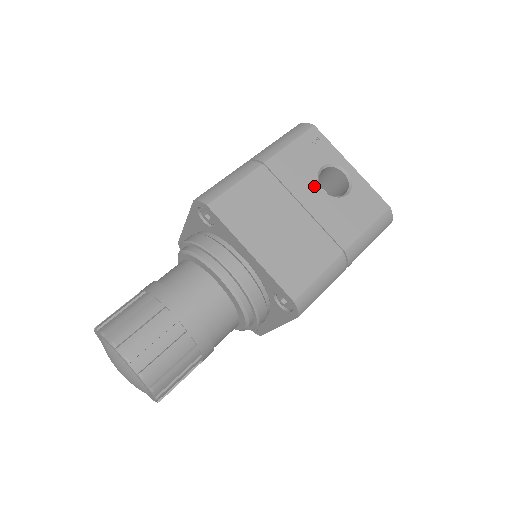
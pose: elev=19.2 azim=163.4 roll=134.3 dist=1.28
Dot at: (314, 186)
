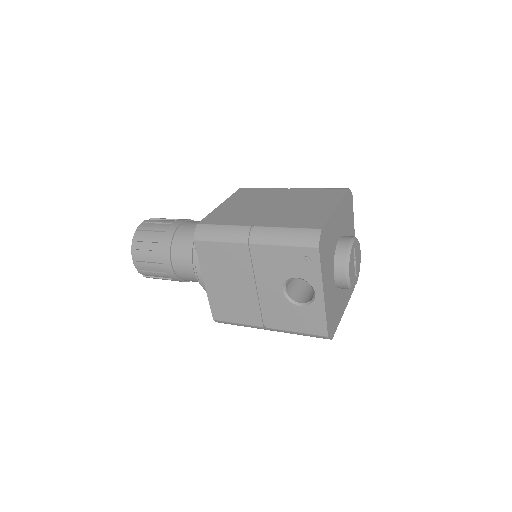
Dot at: (278, 283)
